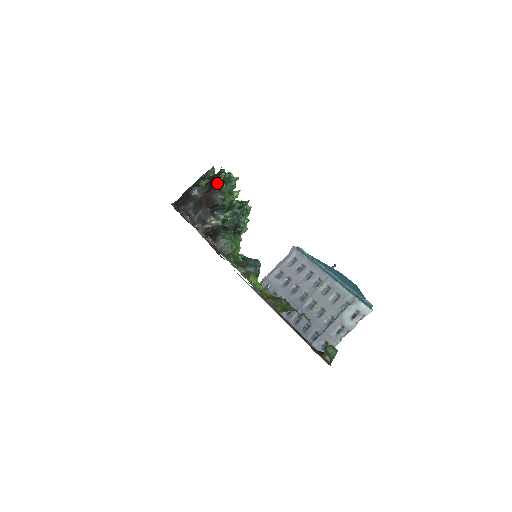
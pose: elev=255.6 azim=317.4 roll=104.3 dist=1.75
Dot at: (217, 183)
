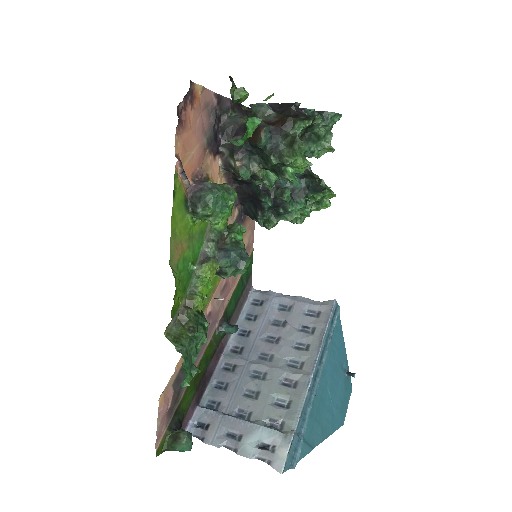
Dot at: (291, 124)
